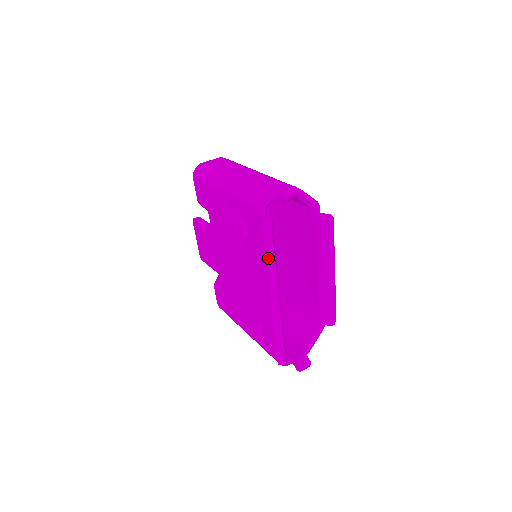
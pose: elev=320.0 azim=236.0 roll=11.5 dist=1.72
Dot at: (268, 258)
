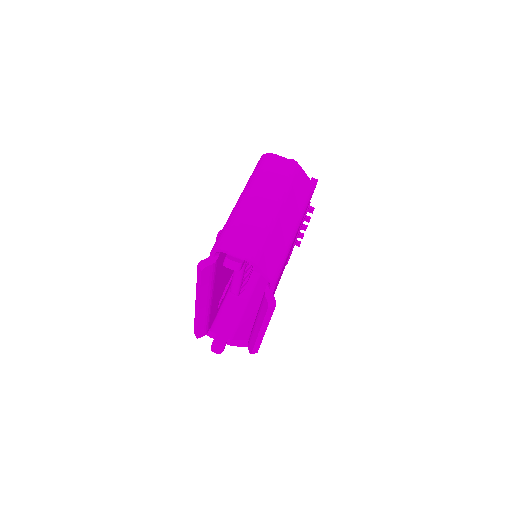
Dot at: (198, 281)
